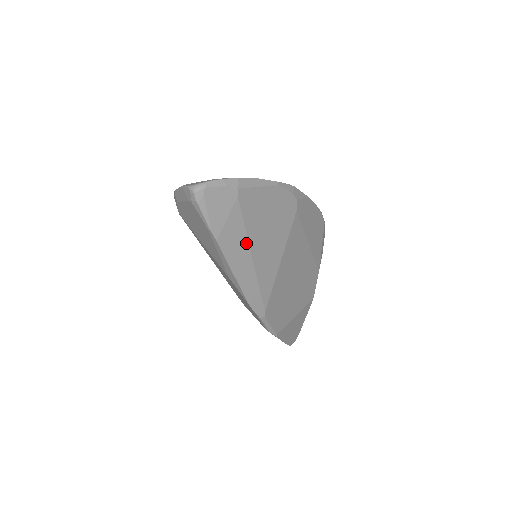
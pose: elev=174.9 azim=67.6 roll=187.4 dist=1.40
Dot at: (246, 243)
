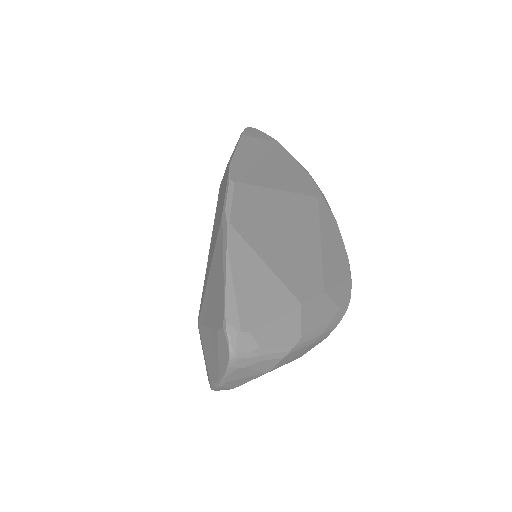
Dot at: (262, 152)
